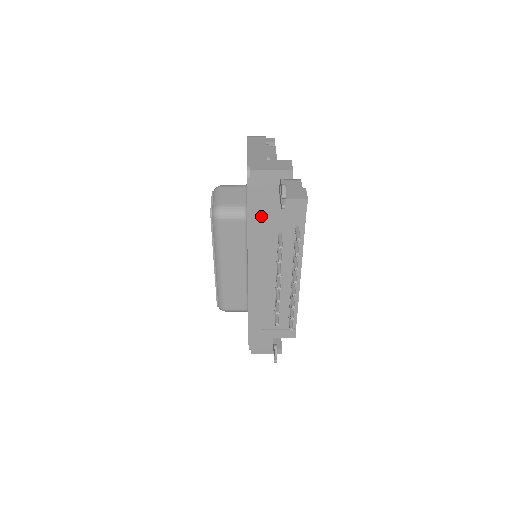
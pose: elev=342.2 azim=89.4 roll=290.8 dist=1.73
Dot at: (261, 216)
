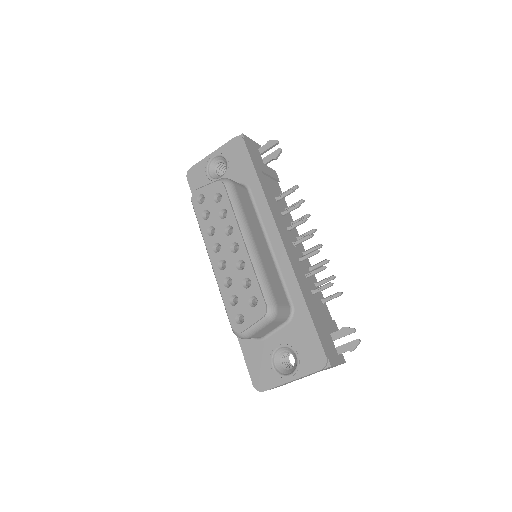
Dot at: (262, 175)
